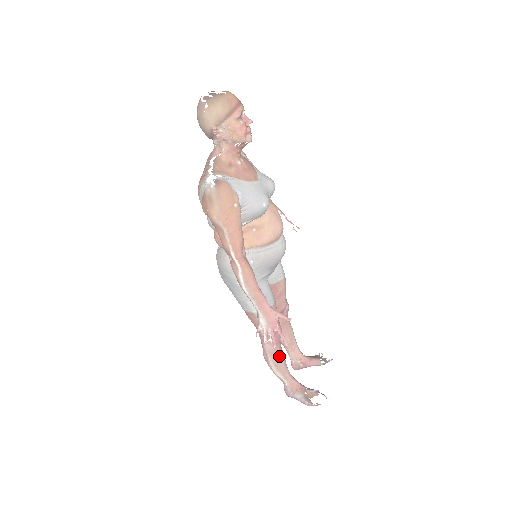
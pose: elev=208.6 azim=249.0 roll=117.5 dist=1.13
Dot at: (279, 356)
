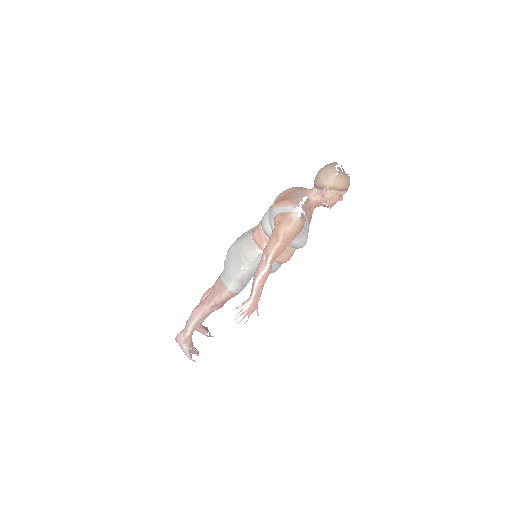
Dot at: (205, 318)
